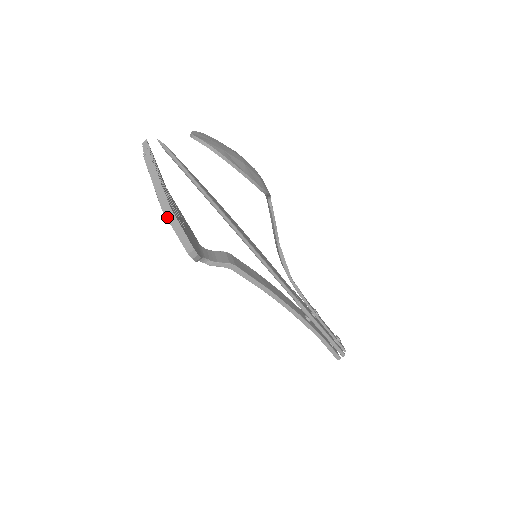
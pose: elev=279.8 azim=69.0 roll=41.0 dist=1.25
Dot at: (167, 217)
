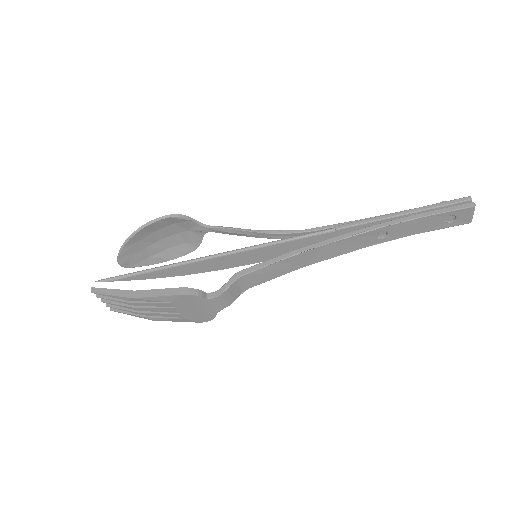
Dot at: (139, 297)
